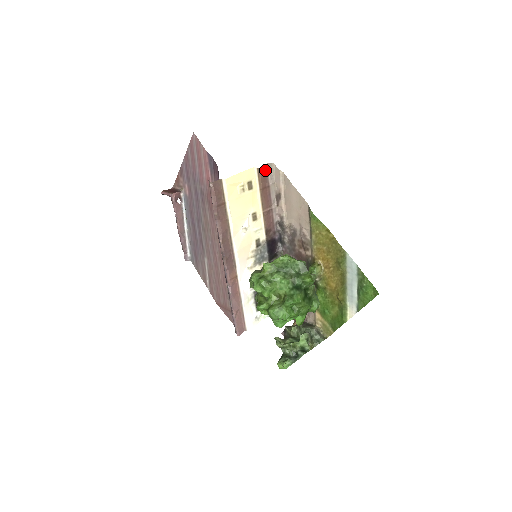
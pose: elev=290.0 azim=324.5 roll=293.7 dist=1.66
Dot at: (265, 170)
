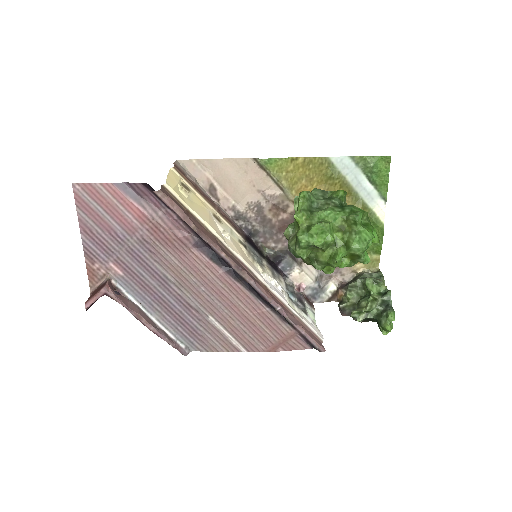
Dot at: occluded
